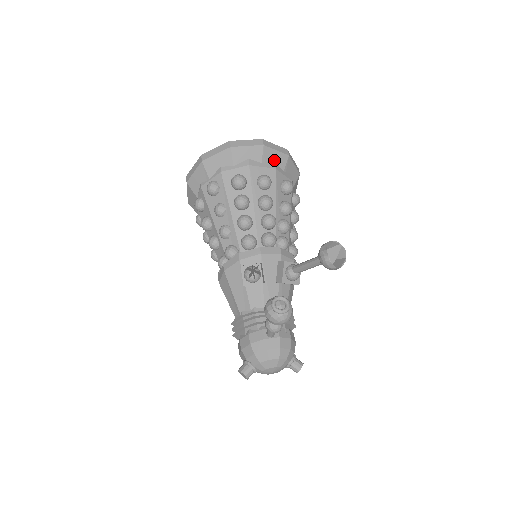
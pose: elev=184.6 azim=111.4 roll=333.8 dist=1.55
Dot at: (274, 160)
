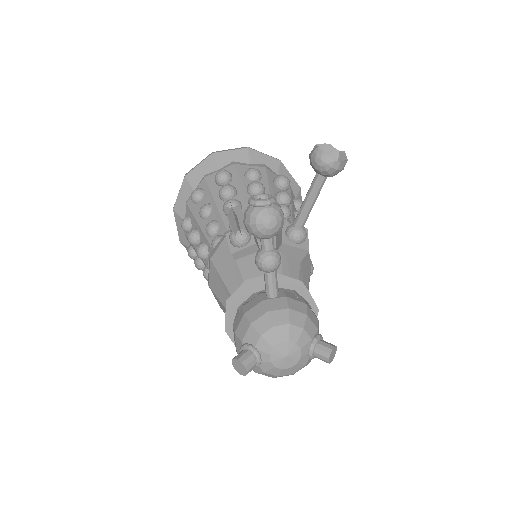
Dot at: (263, 163)
